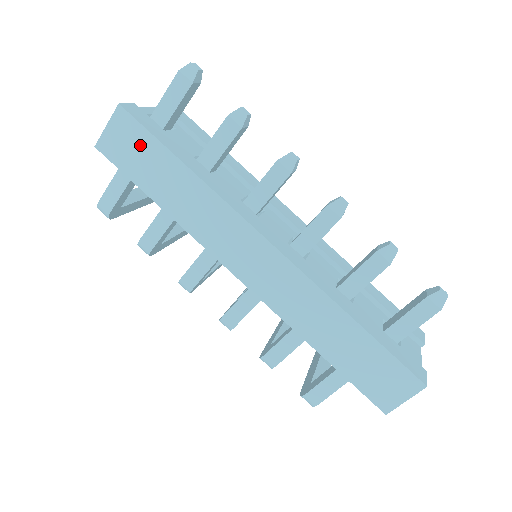
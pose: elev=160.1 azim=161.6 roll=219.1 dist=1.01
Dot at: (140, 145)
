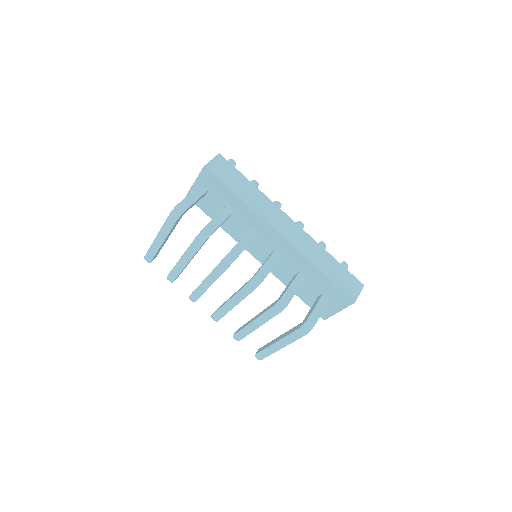
Dot at: (229, 170)
